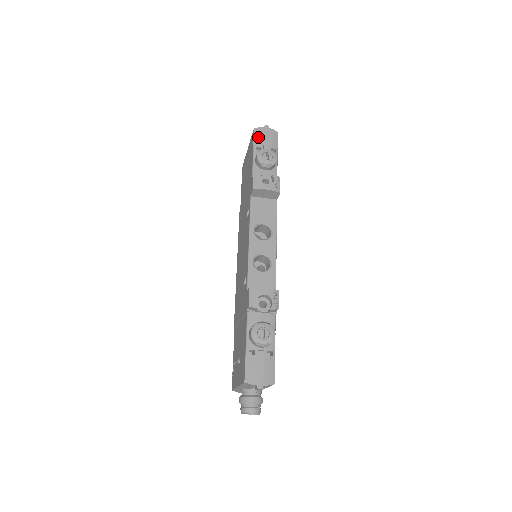
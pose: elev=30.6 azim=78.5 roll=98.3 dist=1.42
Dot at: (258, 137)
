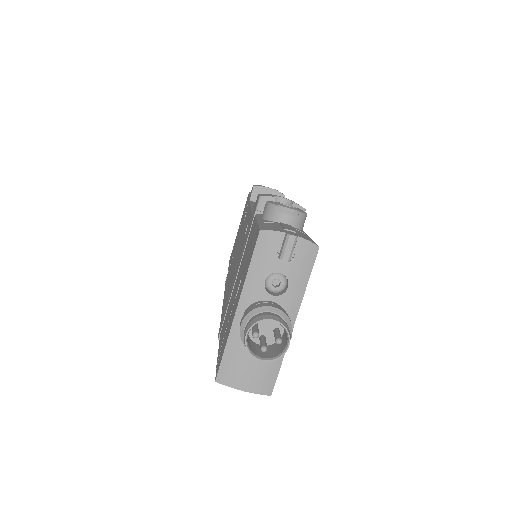
Dot at: occluded
